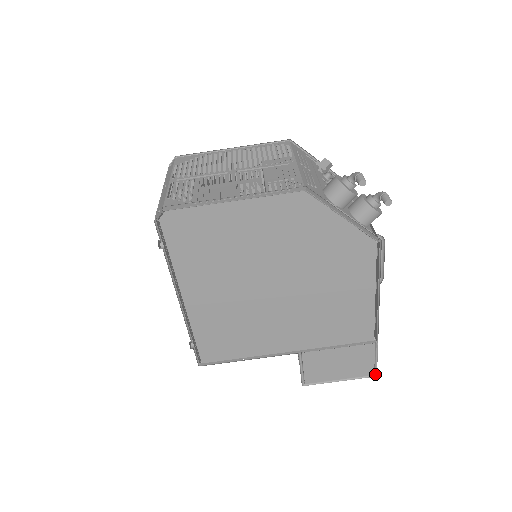
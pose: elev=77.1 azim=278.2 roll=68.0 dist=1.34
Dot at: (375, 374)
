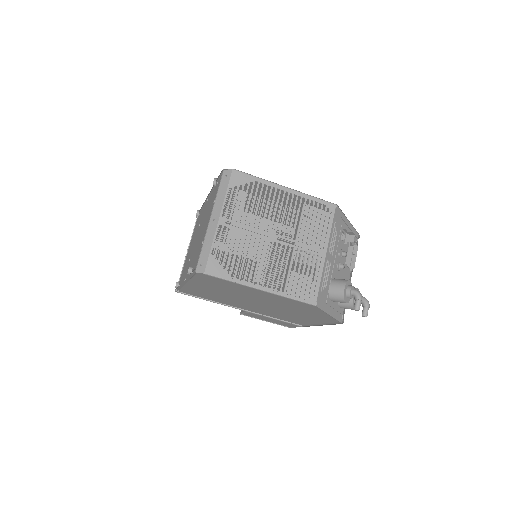
Dot at: (290, 327)
